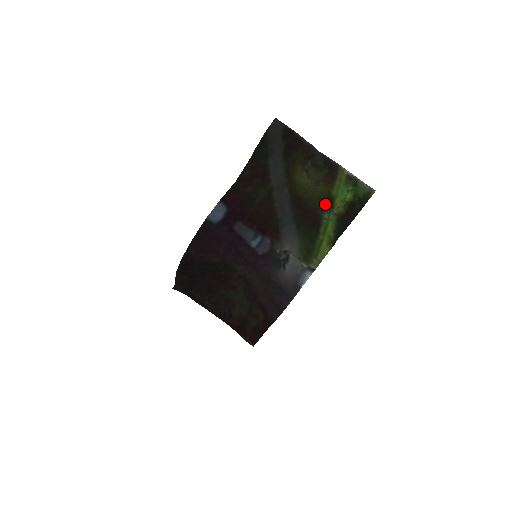
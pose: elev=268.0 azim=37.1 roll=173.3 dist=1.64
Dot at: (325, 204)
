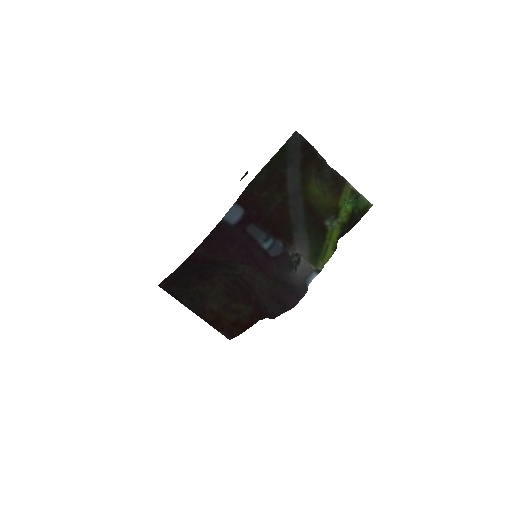
Dot at: (330, 213)
